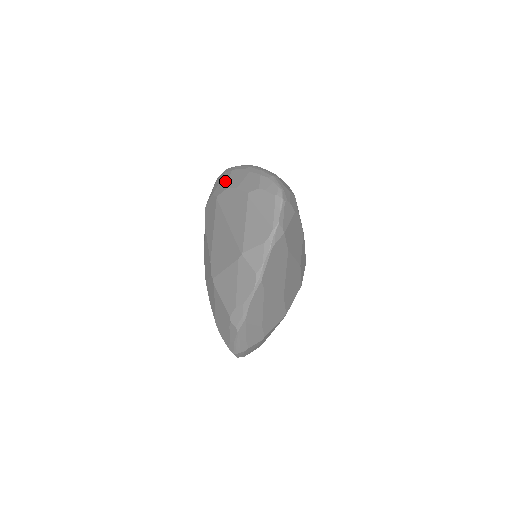
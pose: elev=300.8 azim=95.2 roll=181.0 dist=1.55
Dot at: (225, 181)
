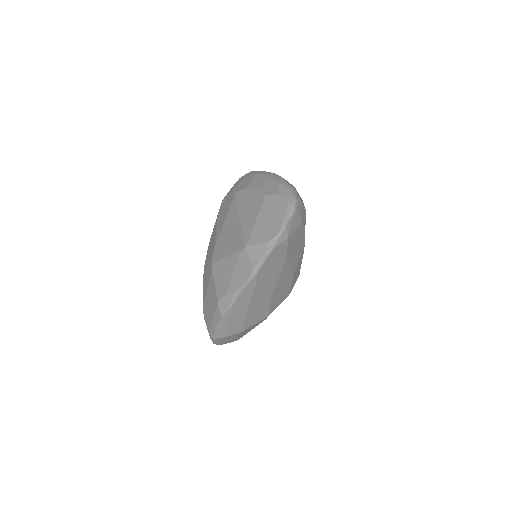
Dot at: (247, 181)
